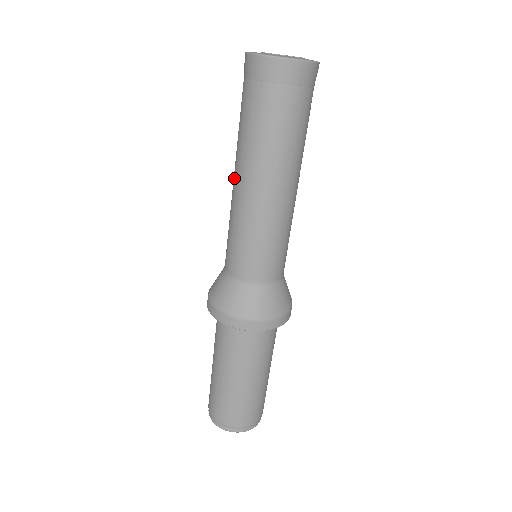
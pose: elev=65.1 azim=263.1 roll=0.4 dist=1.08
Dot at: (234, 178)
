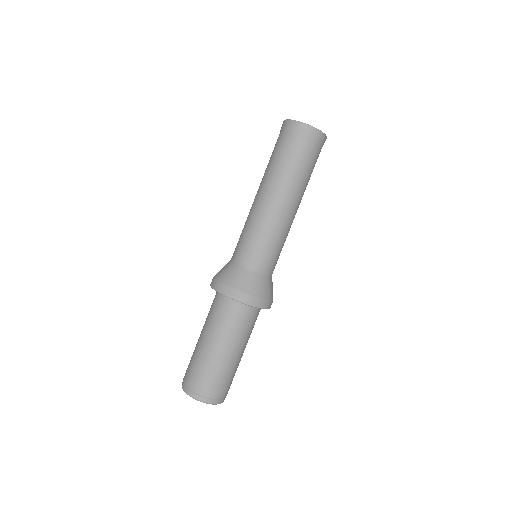
Dot at: (260, 195)
